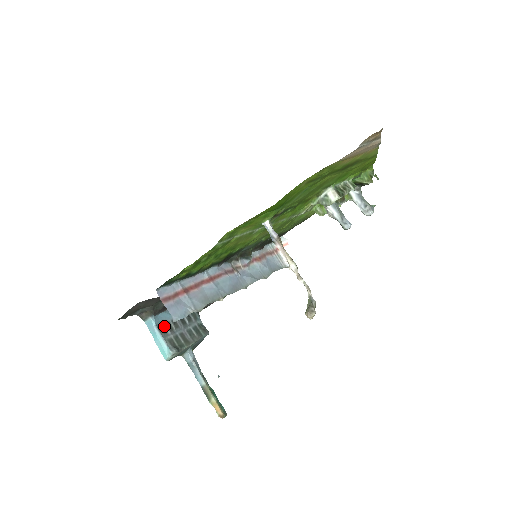
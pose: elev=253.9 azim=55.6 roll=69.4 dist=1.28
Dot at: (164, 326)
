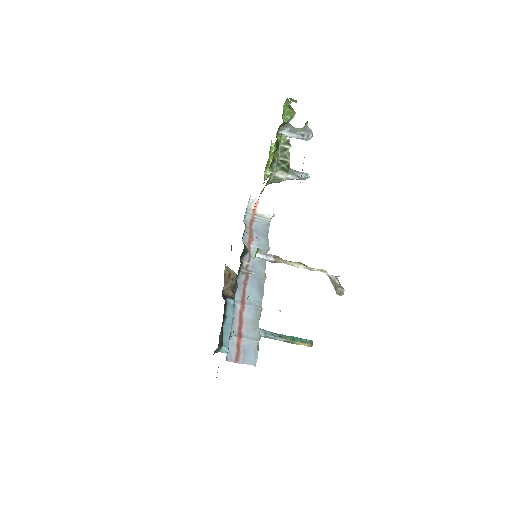
Dot at: occluded
